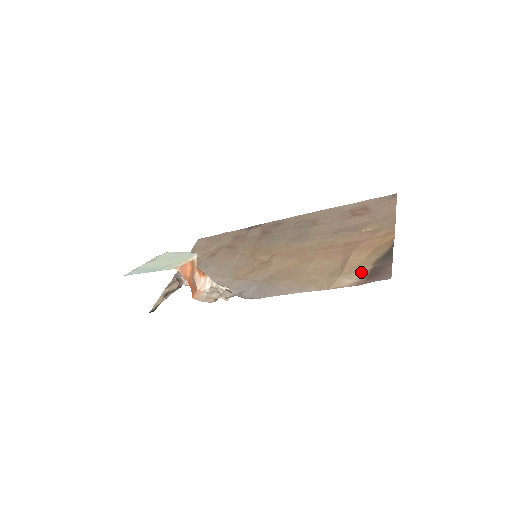
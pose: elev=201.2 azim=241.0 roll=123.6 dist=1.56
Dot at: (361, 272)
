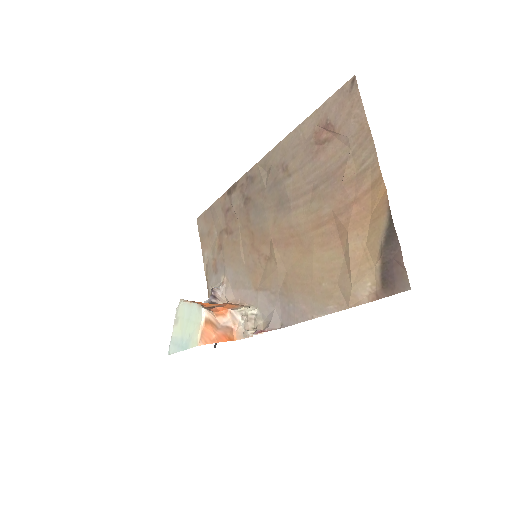
Dot at: (371, 274)
